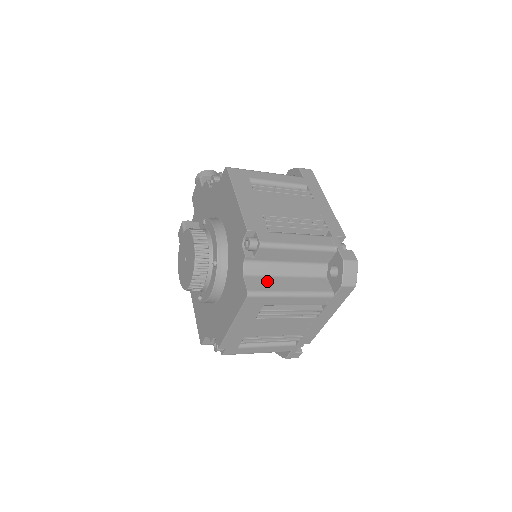
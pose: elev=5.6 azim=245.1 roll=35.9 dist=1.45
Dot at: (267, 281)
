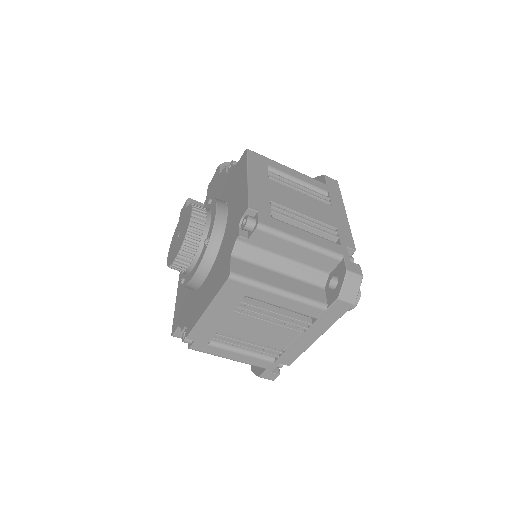
Dot at: (256, 270)
